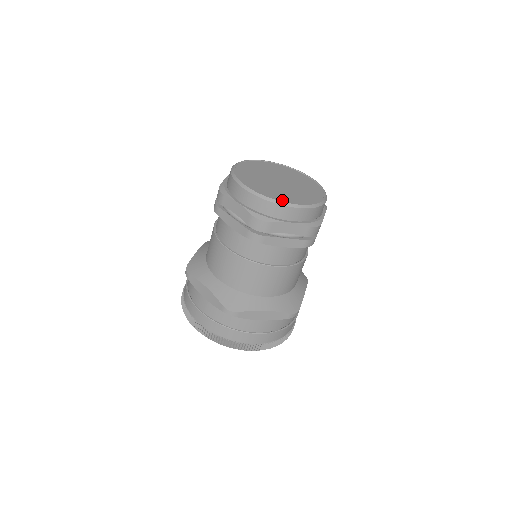
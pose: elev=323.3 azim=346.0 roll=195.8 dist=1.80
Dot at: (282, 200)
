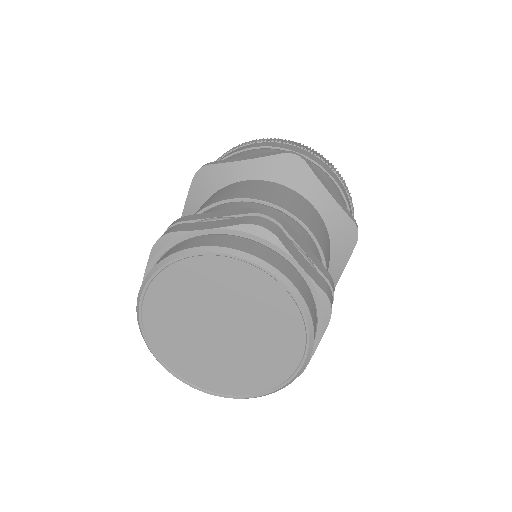
Dot at: (287, 375)
